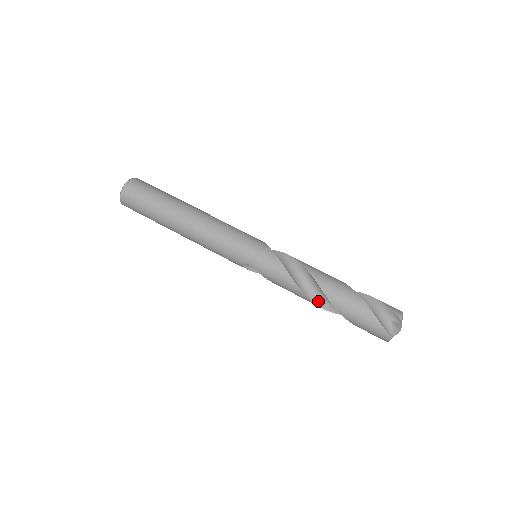
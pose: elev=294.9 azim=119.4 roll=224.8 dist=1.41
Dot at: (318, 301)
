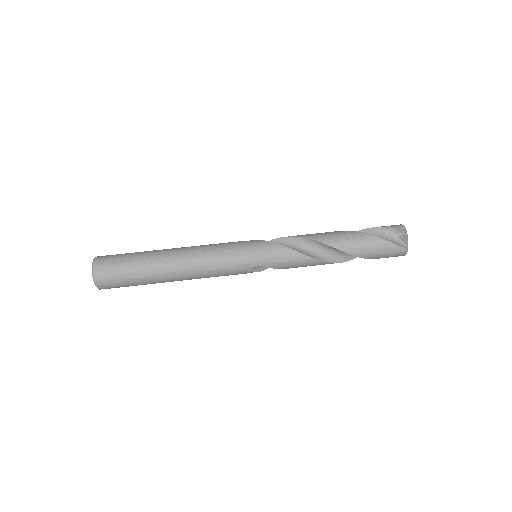
Dot at: (332, 259)
